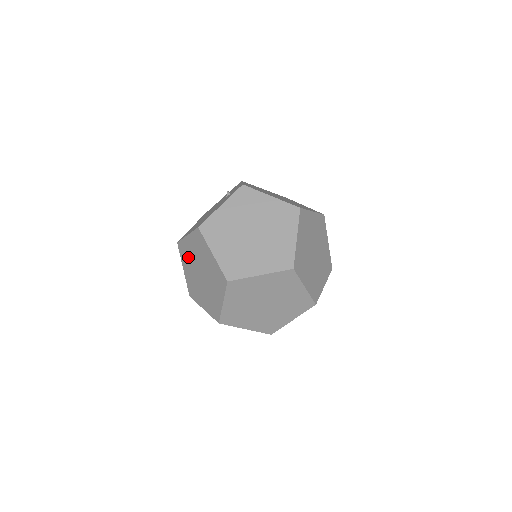
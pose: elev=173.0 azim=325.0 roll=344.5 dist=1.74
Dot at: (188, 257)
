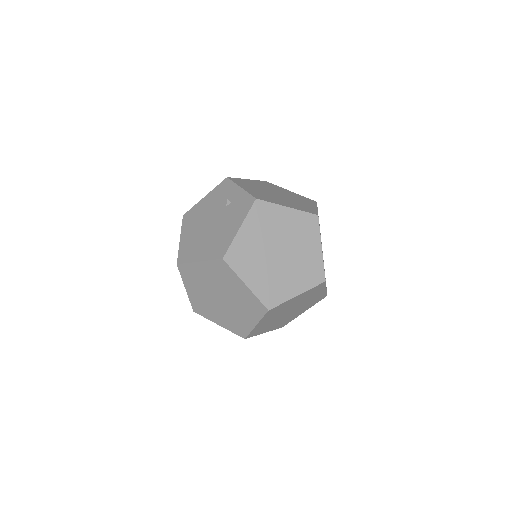
Dot at: (197, 280)
